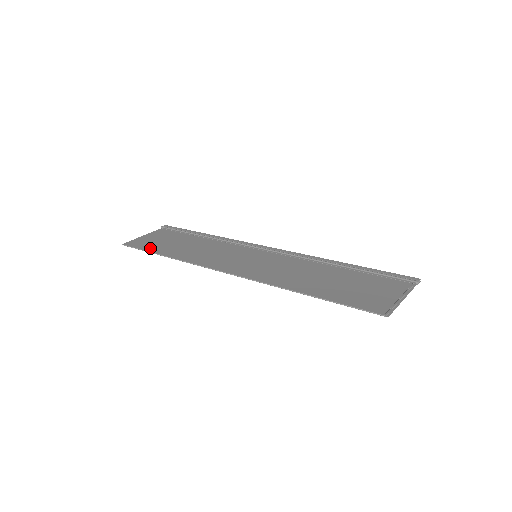
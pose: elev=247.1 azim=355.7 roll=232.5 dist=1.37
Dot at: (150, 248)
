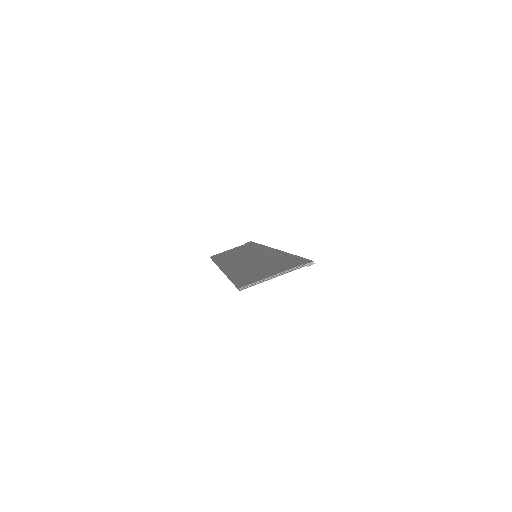
Dot at: (216, 257)
